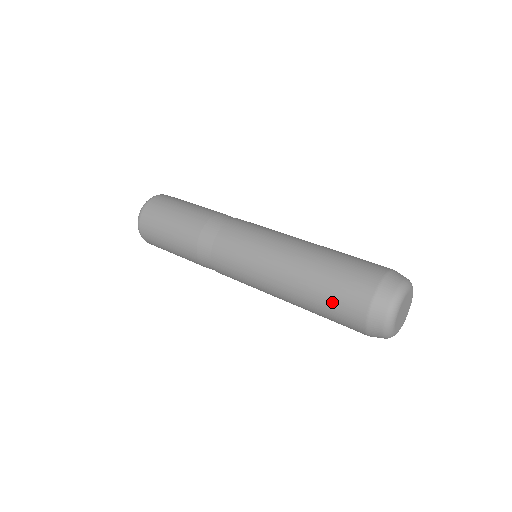
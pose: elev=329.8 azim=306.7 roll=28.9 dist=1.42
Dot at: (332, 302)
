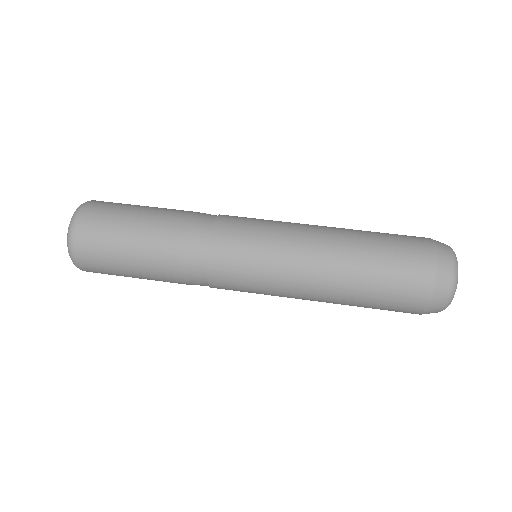
Dot at: occluded
